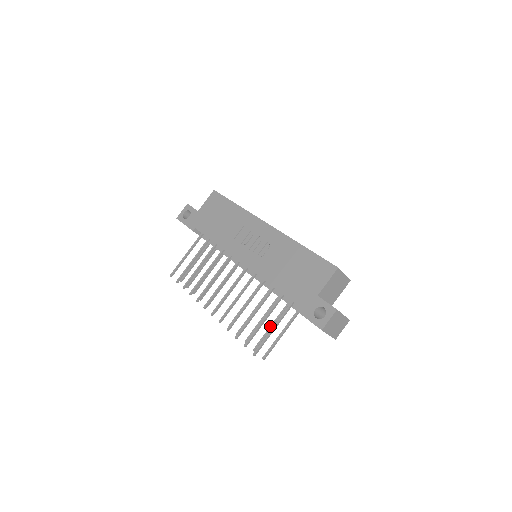
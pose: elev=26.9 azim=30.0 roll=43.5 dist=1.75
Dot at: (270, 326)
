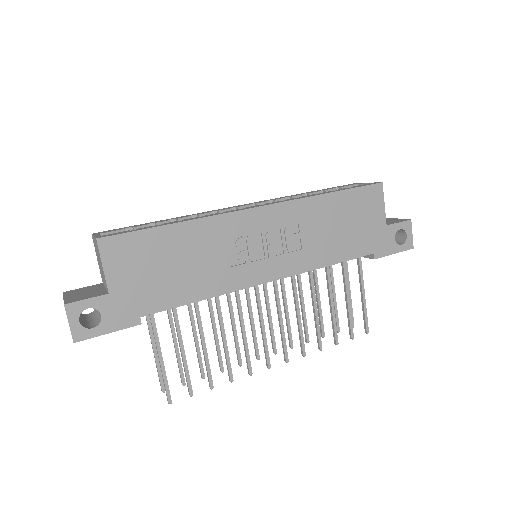
Dot at: (334, 298)
